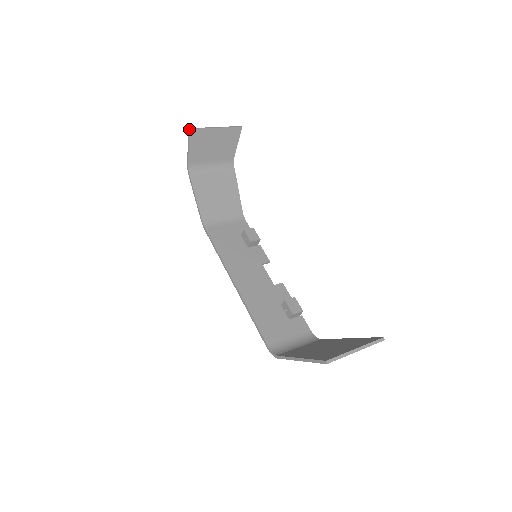
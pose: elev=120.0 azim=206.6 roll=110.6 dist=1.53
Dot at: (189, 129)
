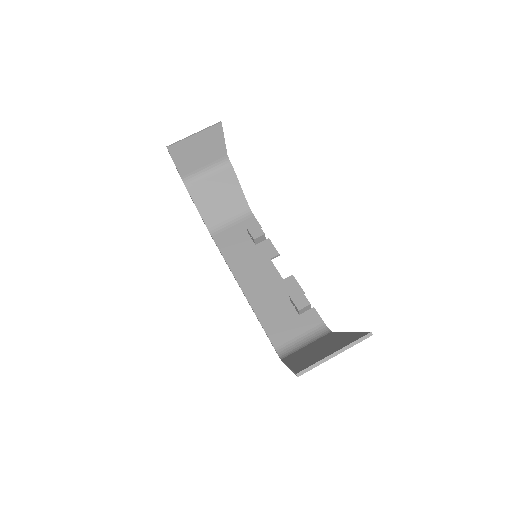
Dot at: occluded
